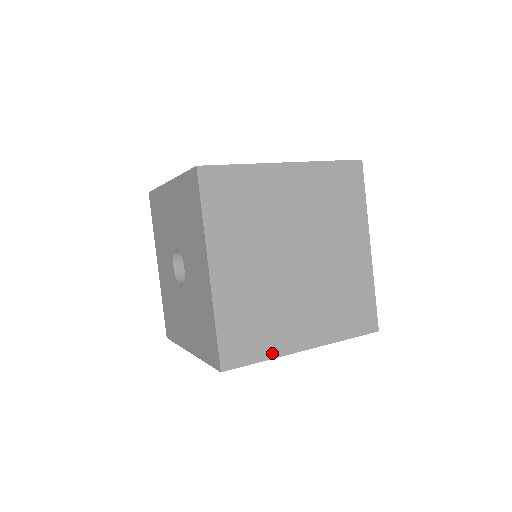
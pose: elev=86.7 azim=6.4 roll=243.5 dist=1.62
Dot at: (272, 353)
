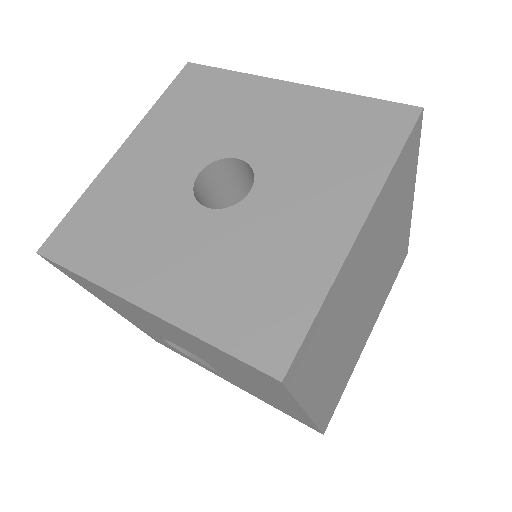
Dot at: occluded
